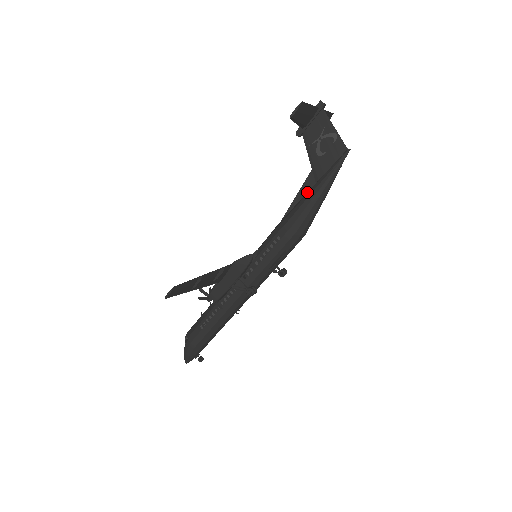
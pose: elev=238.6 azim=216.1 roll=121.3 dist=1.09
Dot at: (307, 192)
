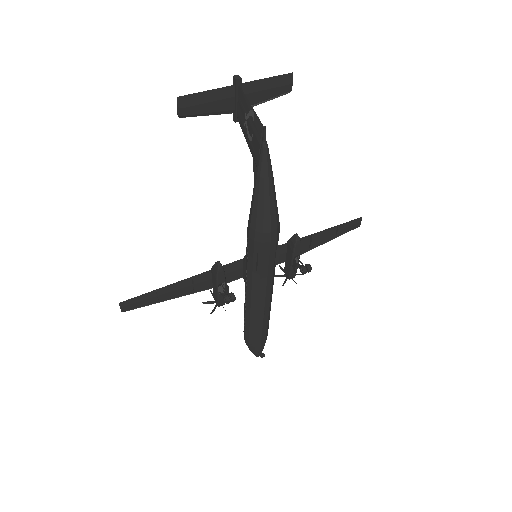
Dot at: occluded
